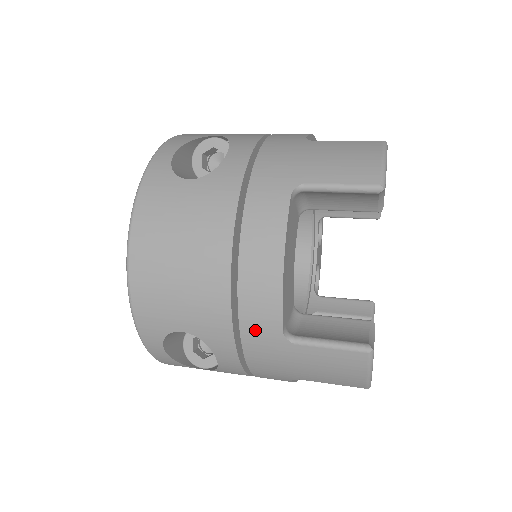
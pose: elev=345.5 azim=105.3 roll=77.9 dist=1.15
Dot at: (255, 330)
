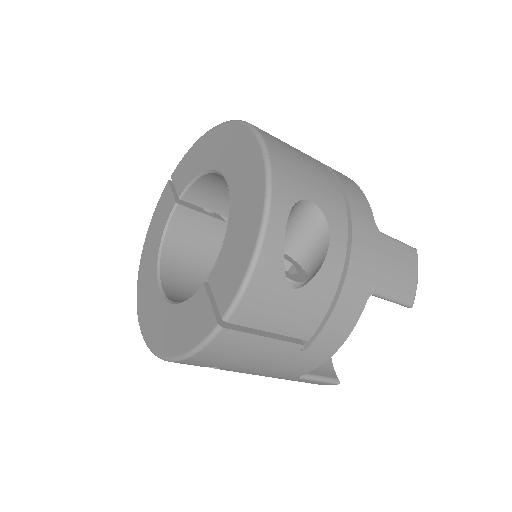
Dot at: (359, 215)
